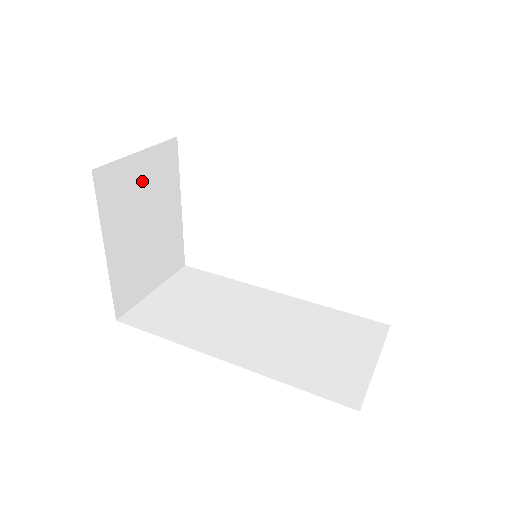
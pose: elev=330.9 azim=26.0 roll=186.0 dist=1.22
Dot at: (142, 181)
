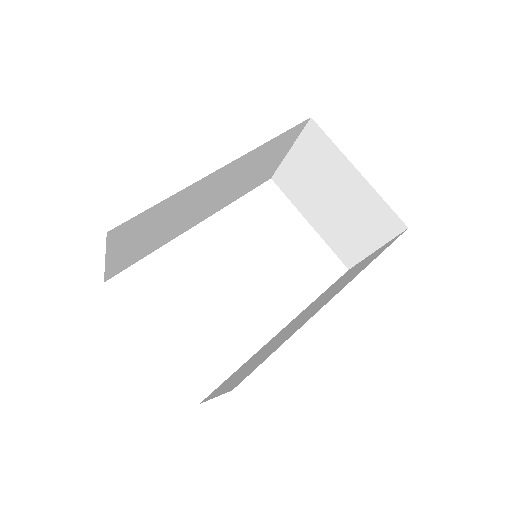
Dot at: occluded
